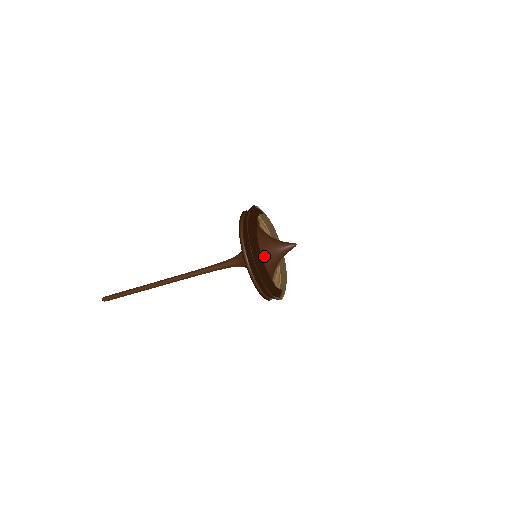
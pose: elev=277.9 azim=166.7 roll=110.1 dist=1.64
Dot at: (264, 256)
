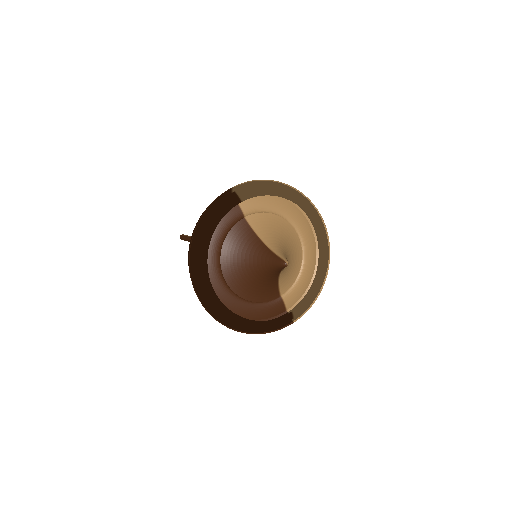
Dot at: (242, 282)
